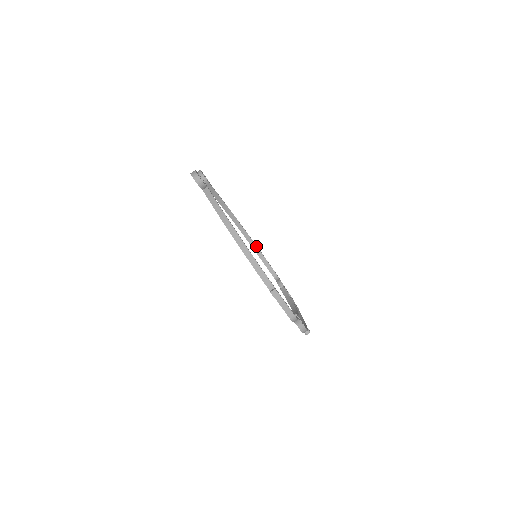
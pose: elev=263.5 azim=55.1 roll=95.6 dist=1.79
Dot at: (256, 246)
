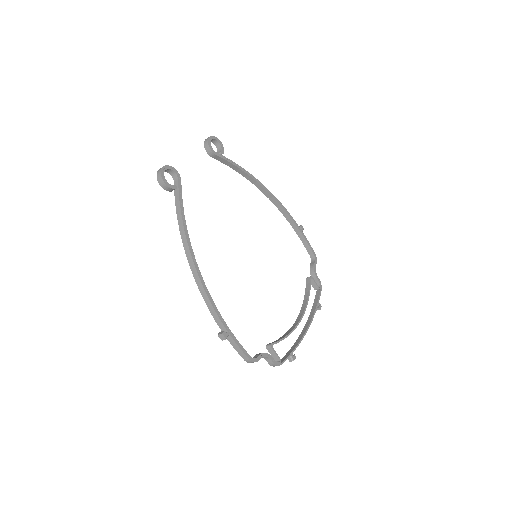
Dot at: (292, 220)
